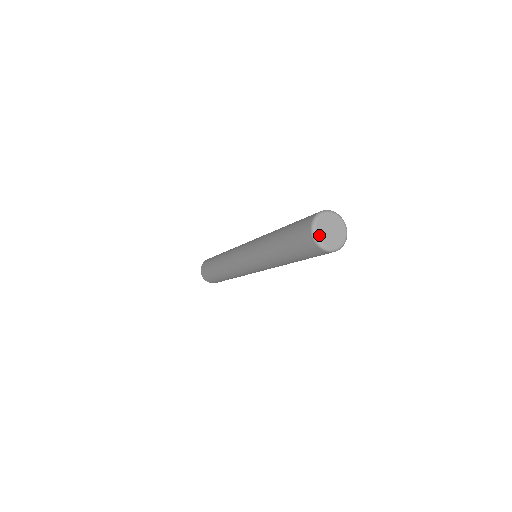
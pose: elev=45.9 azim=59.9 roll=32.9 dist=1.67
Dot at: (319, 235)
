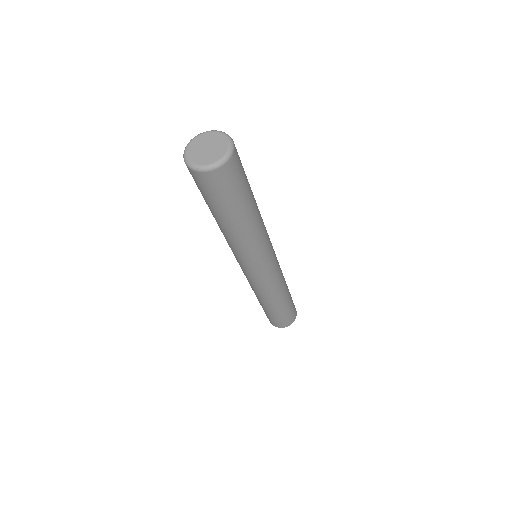
Dot at: (193, 160)
